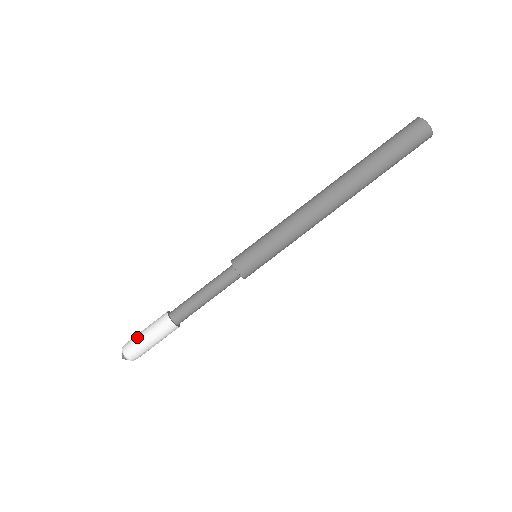
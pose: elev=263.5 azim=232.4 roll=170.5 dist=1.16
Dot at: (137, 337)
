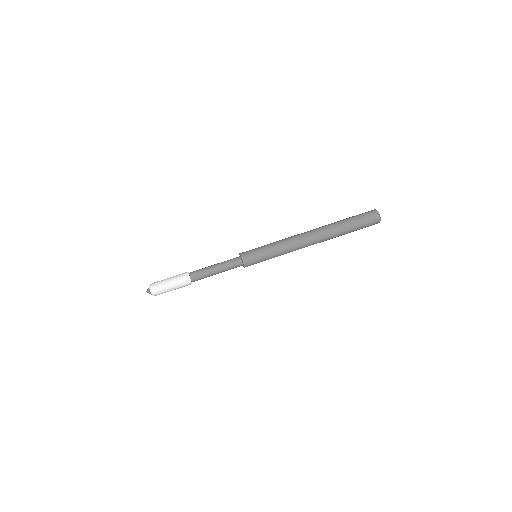
Dot at: occluded
